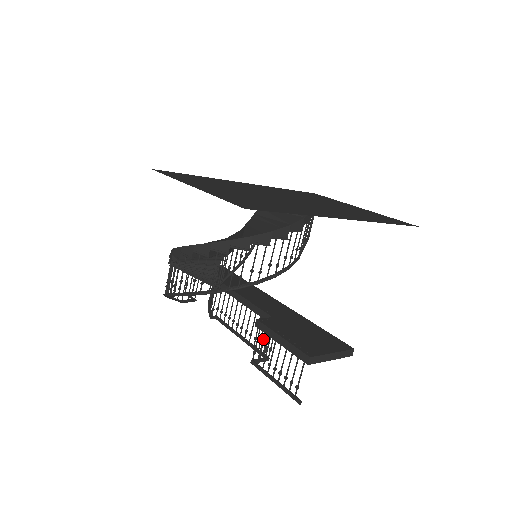
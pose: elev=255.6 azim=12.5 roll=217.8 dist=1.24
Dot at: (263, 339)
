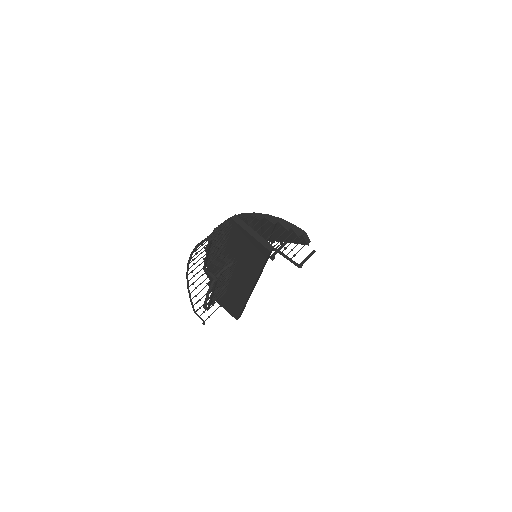
Dot at: occluded
